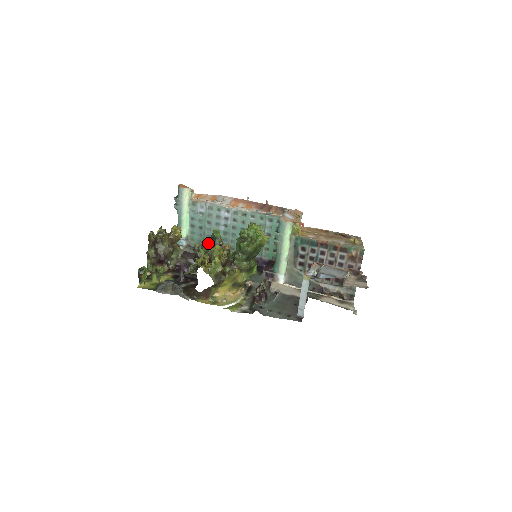
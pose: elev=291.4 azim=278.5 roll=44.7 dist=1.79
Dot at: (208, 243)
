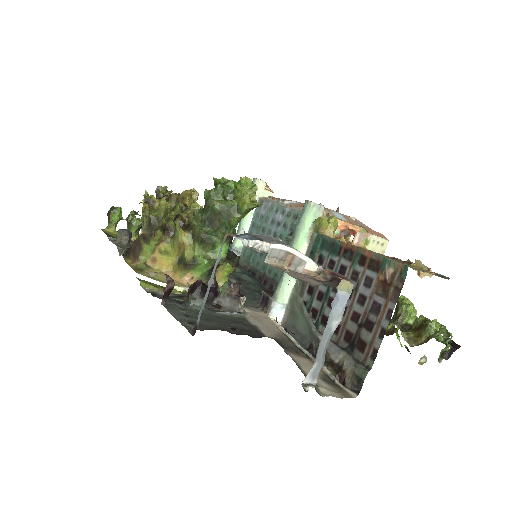
Dot at: occluded
